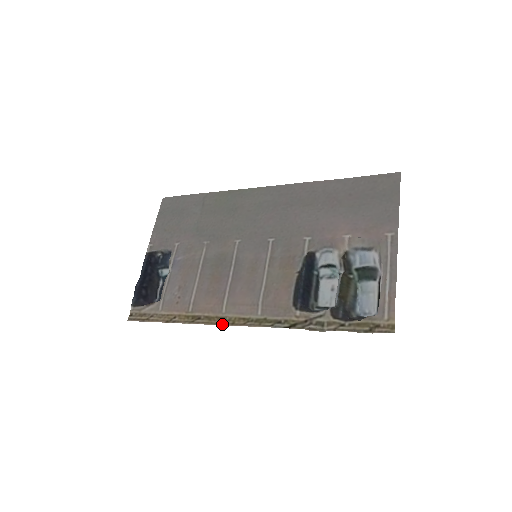
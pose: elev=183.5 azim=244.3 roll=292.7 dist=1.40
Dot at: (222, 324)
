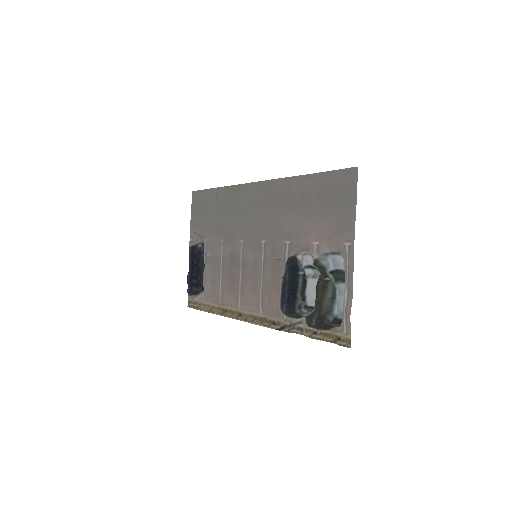
Dot at: (239, 319)
